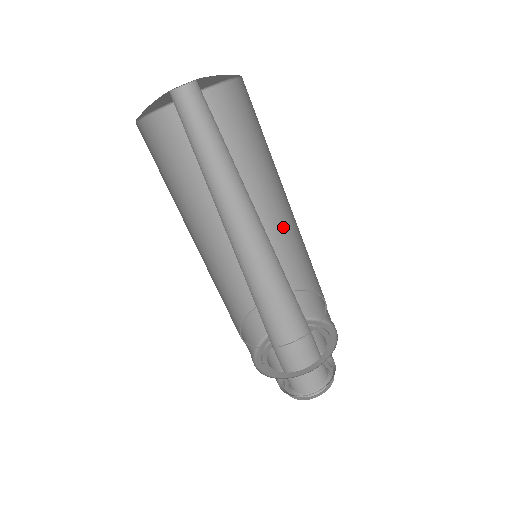
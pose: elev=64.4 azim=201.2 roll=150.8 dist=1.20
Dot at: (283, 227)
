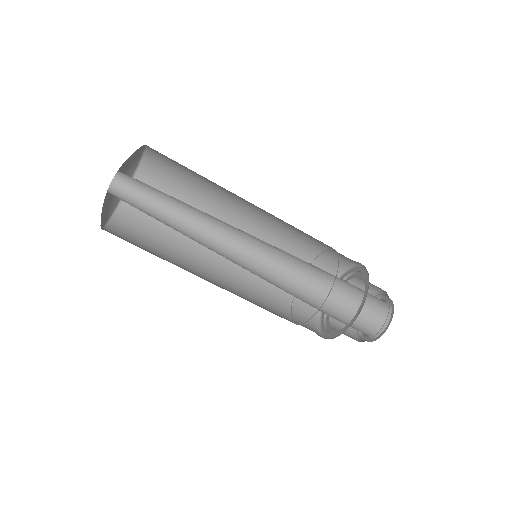
Dot at: (273, 215)
